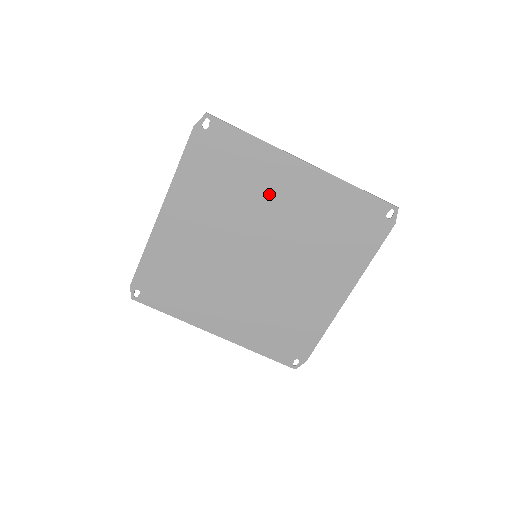
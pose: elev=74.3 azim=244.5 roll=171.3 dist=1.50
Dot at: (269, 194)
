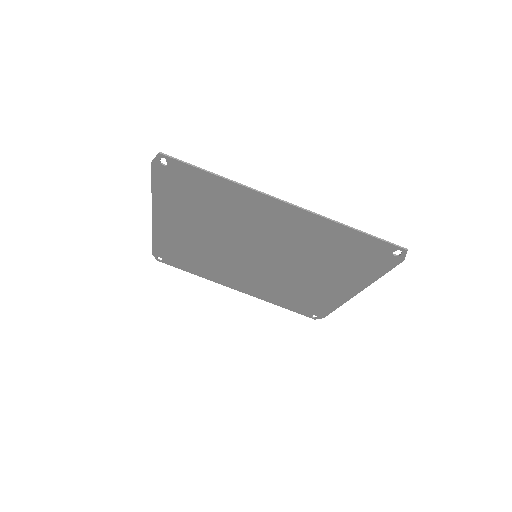
Dot at: (254, 220)
